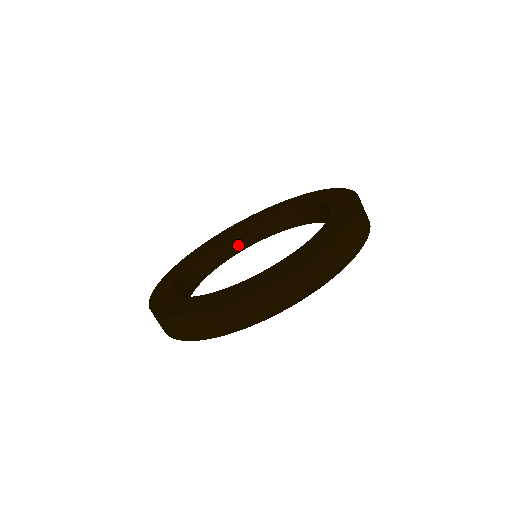
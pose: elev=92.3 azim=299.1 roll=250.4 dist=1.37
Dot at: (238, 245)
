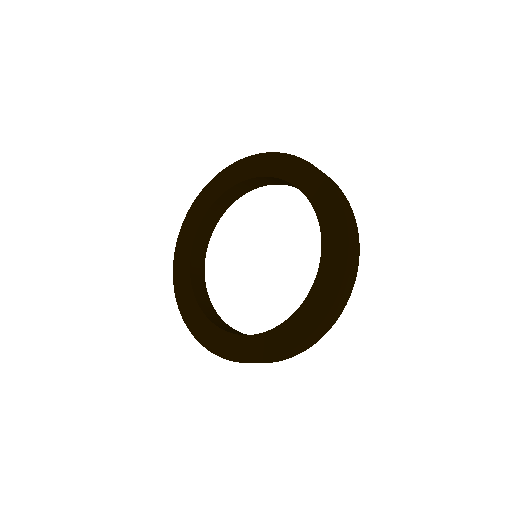
Dot at: (211, 223)
